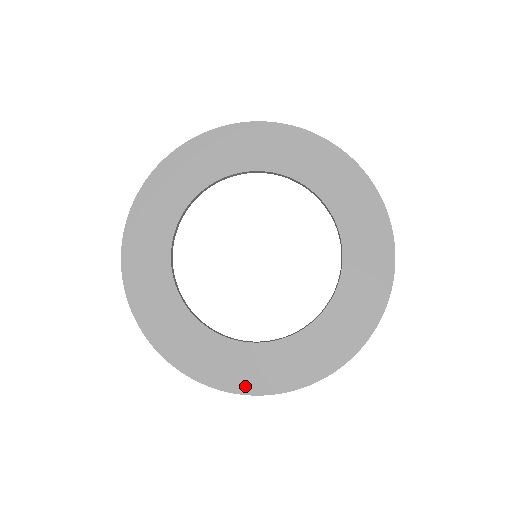
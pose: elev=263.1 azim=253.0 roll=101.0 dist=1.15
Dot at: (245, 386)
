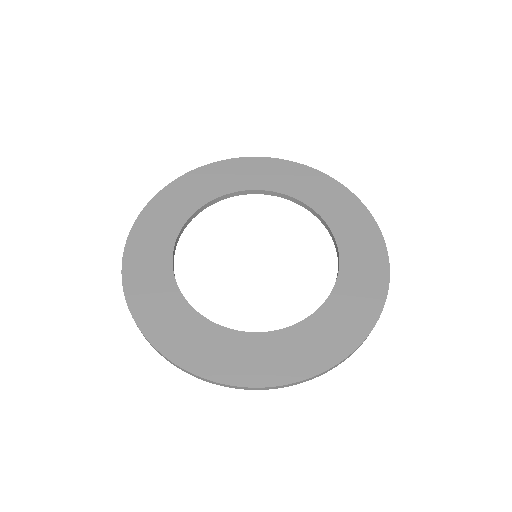
Dot at: (336, 353)
